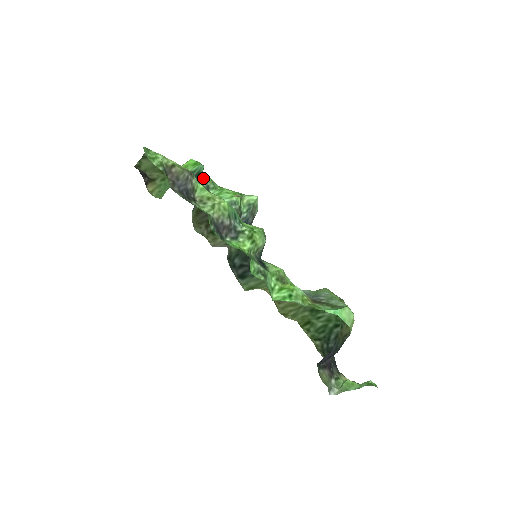
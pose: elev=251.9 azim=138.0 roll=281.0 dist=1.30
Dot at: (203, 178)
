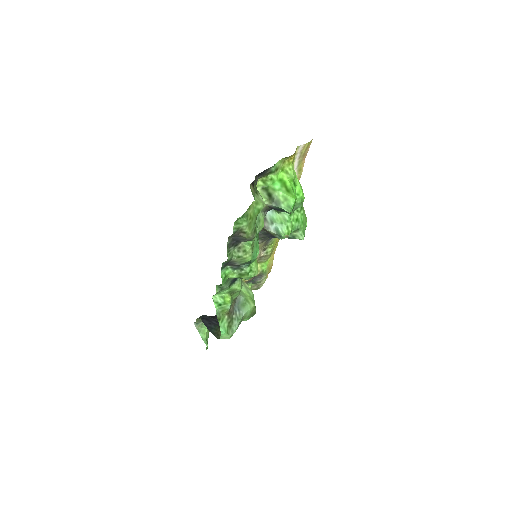
Dot at: occluded
